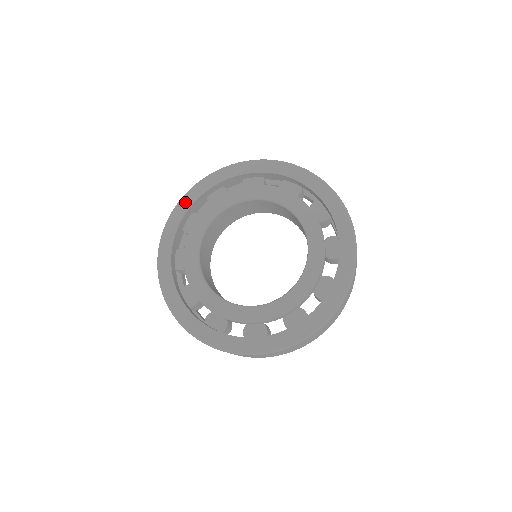
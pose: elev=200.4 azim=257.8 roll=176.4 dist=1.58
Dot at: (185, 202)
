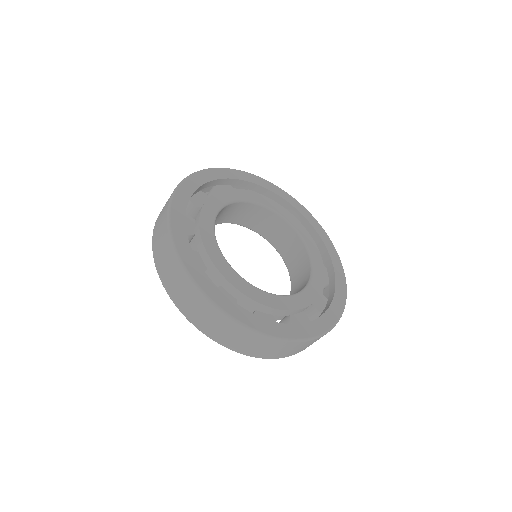
Dot at: (179, 200)
